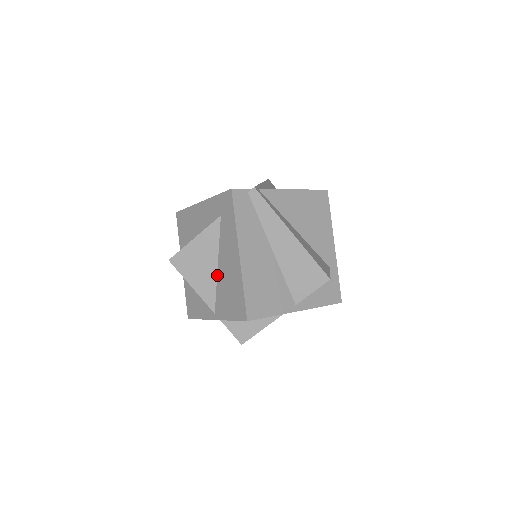
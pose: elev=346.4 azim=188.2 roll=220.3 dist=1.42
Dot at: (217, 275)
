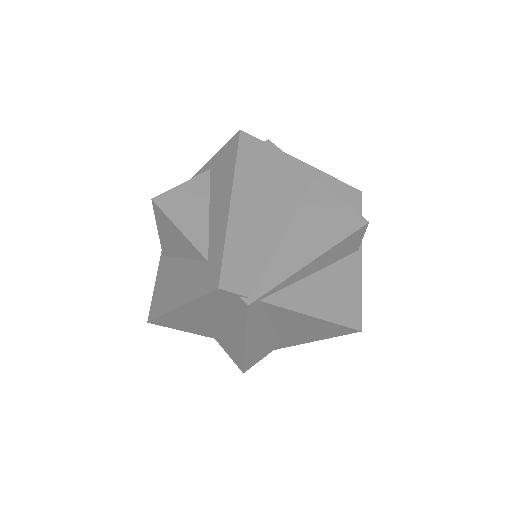
Dot at: (178, 258)
